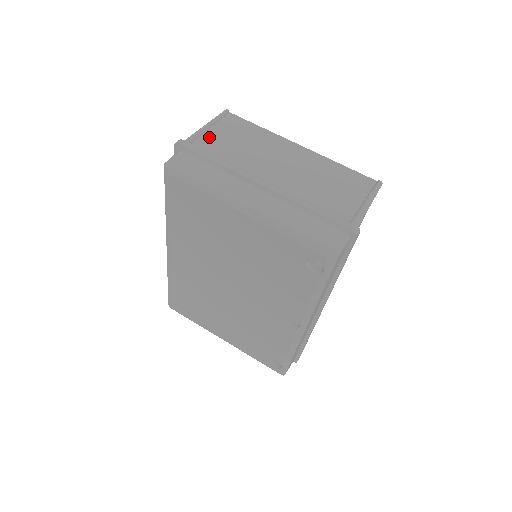
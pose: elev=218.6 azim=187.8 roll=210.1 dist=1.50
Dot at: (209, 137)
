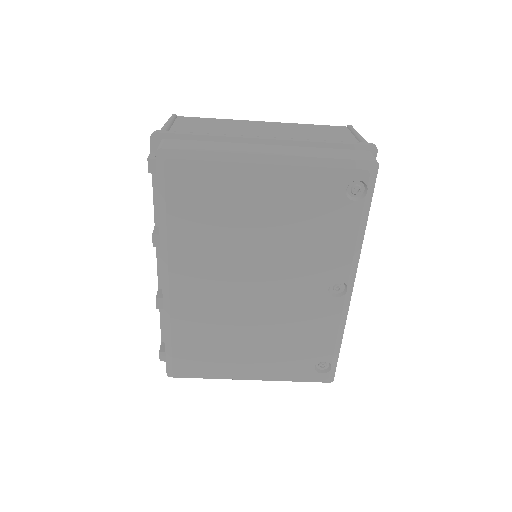
Dot at: (178, 128)
